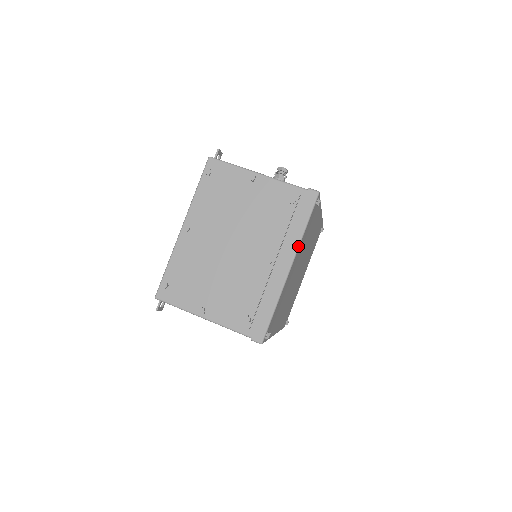
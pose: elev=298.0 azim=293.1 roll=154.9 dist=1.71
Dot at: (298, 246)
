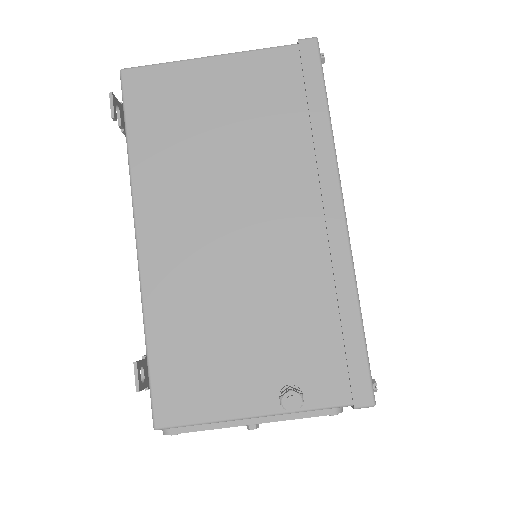
Dot at: occluded
